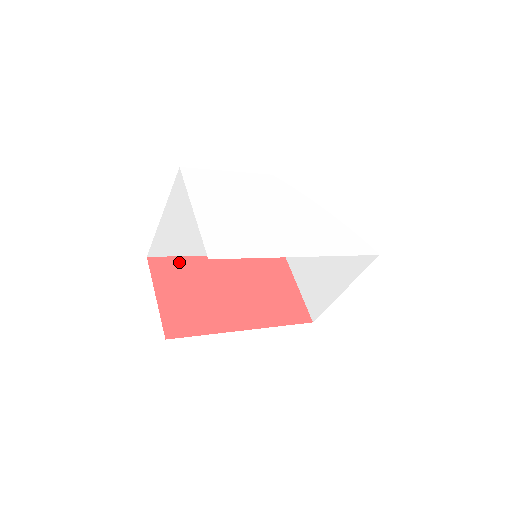
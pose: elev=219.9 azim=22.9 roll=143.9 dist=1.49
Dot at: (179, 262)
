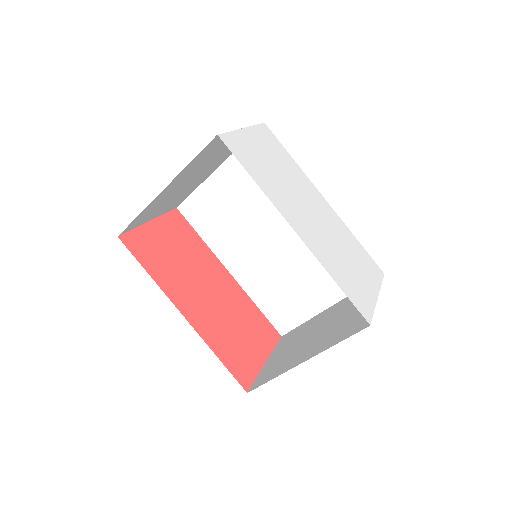
Dot at: (194, 235)
